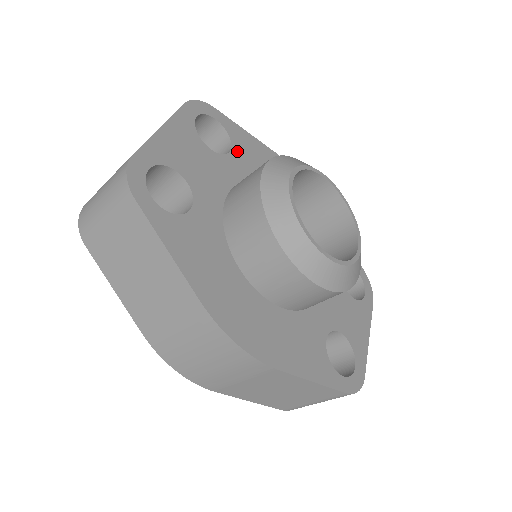
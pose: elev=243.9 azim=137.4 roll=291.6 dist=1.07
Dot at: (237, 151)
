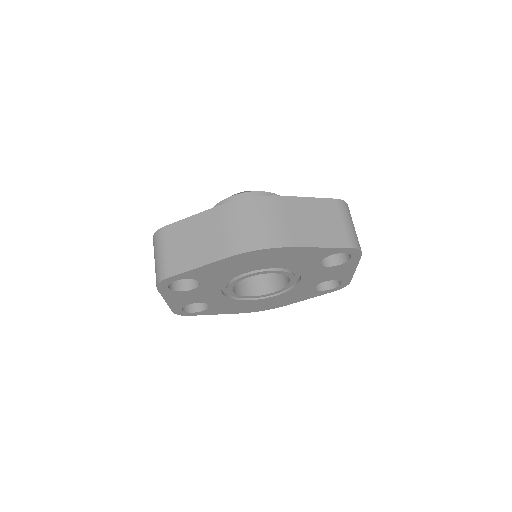
Dot at: occluded
